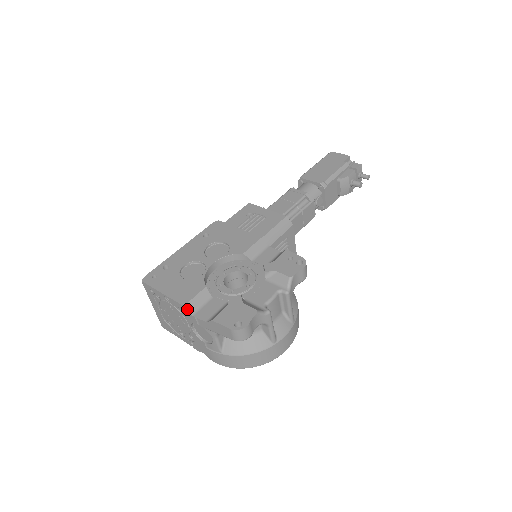
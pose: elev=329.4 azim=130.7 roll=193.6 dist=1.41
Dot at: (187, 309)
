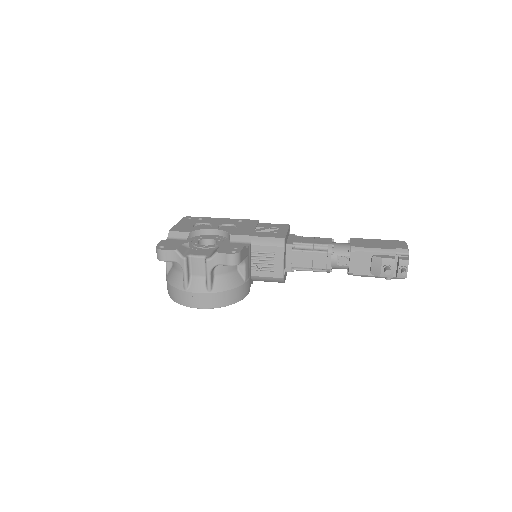
Dot at: (169, 234)
